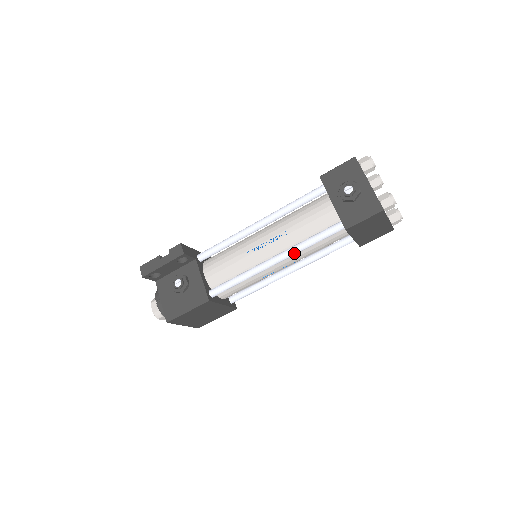
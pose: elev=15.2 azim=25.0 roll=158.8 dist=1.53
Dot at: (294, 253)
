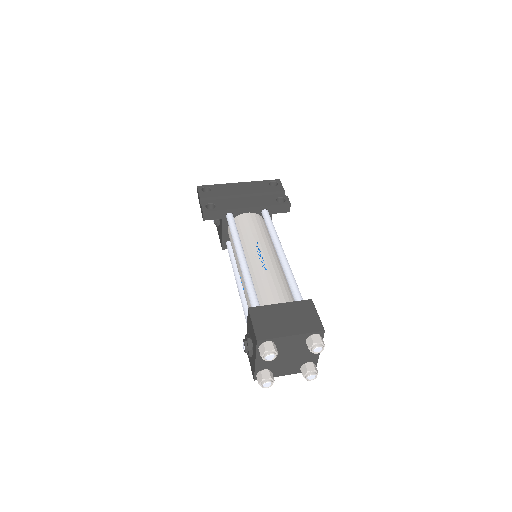
Dot at: occluded
